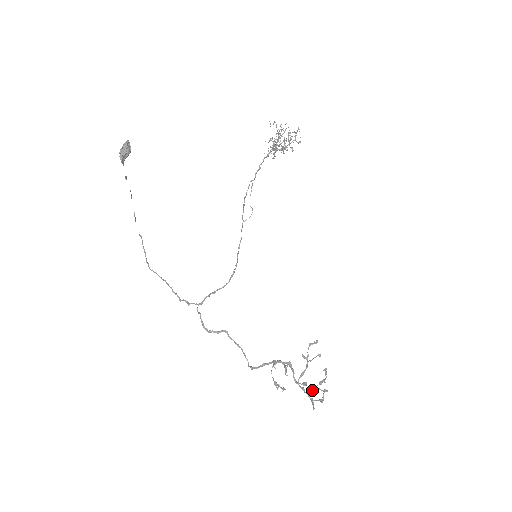
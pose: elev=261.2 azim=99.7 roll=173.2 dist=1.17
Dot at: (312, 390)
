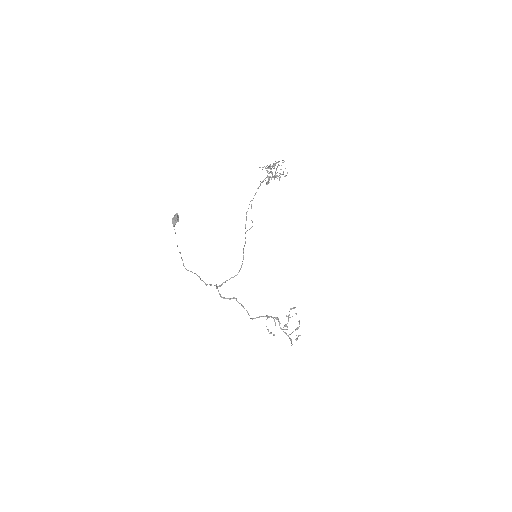
Dot at: occluded
